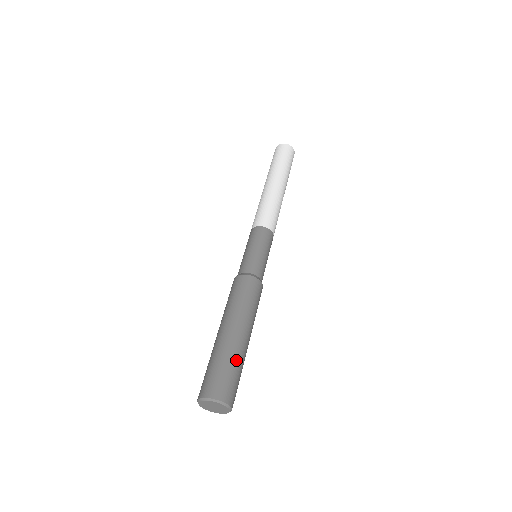
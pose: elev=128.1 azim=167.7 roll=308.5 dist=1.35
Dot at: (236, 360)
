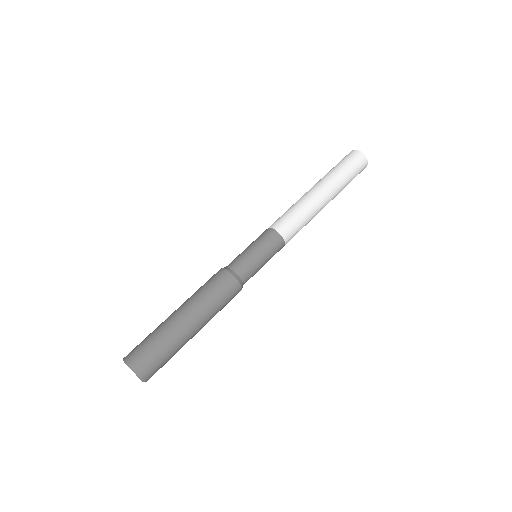
Dot at: (164, 337)
